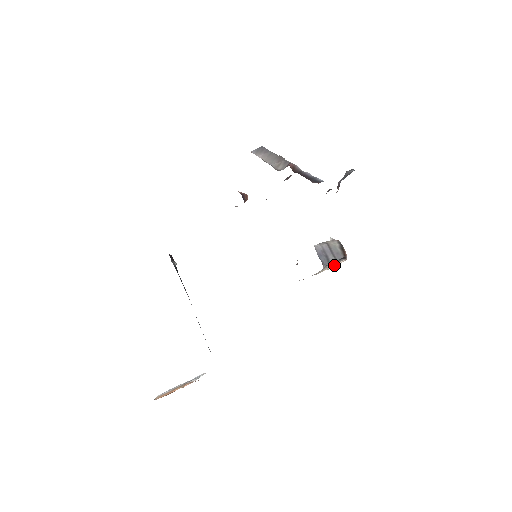
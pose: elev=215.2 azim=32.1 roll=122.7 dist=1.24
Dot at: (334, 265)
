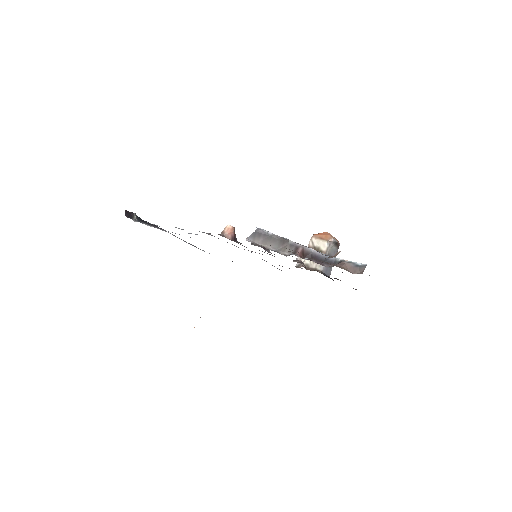
Dot at: occluded
